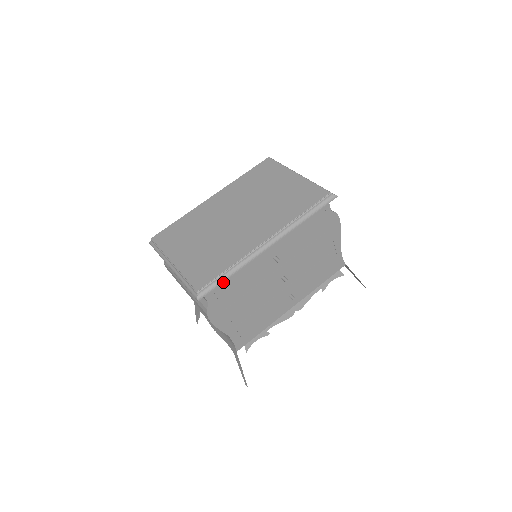
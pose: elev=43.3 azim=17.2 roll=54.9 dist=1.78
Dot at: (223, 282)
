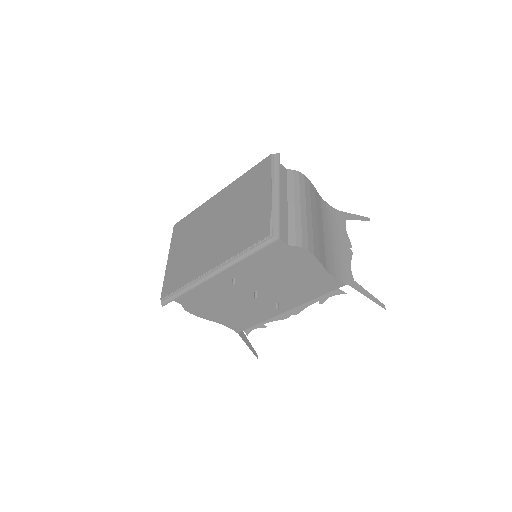
Dot at: (187, 293)
